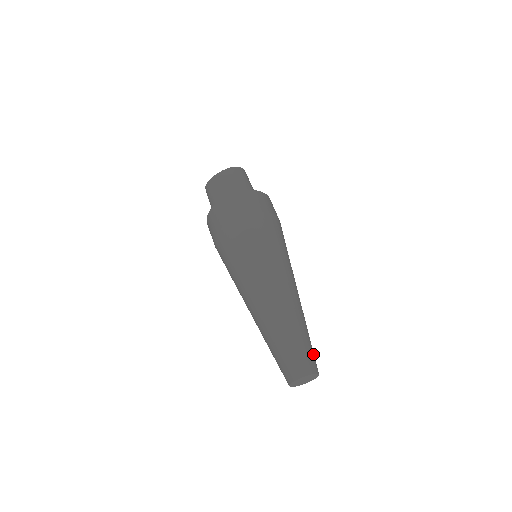
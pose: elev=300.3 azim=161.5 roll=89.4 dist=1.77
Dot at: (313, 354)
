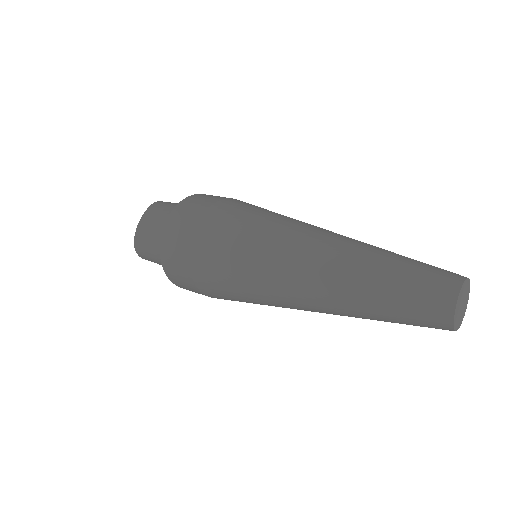
Dot at: occluded
